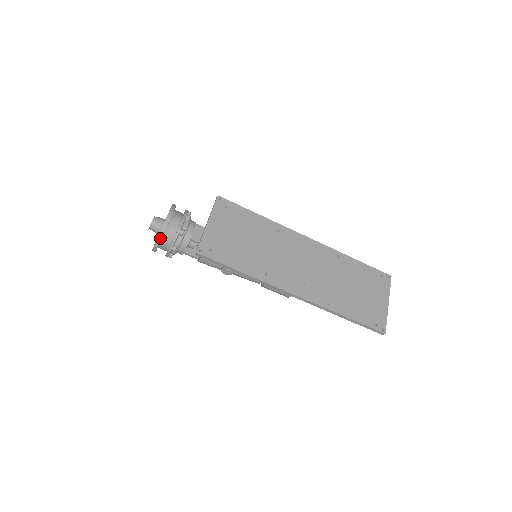
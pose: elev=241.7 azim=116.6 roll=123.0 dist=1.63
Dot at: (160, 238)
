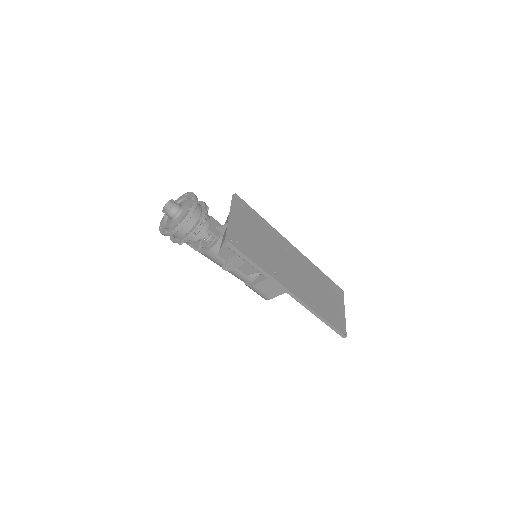
Dot at: (185, 222)
